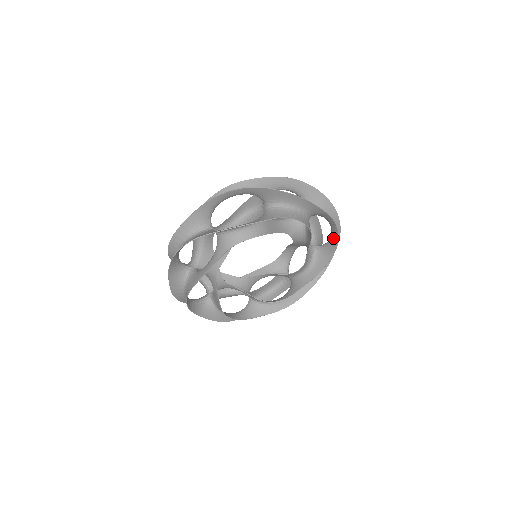
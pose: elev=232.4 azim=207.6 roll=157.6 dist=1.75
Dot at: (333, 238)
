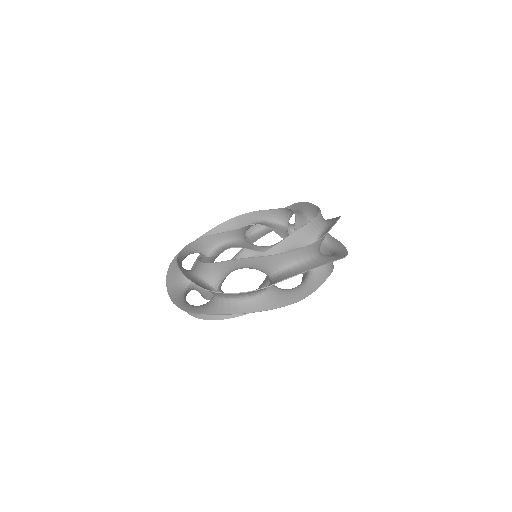
Dot at: occluded
